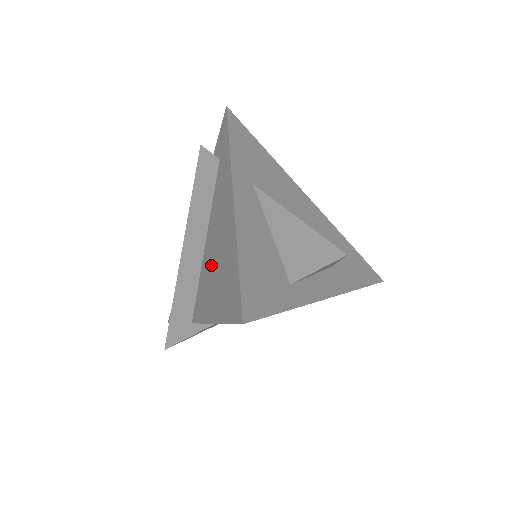
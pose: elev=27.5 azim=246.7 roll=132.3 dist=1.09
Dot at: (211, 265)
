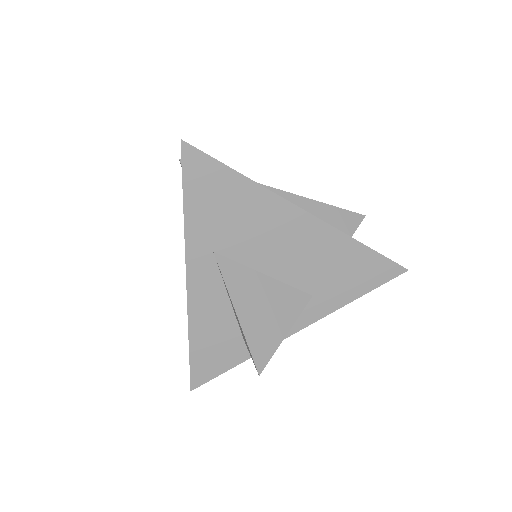
Dot at: occluded
